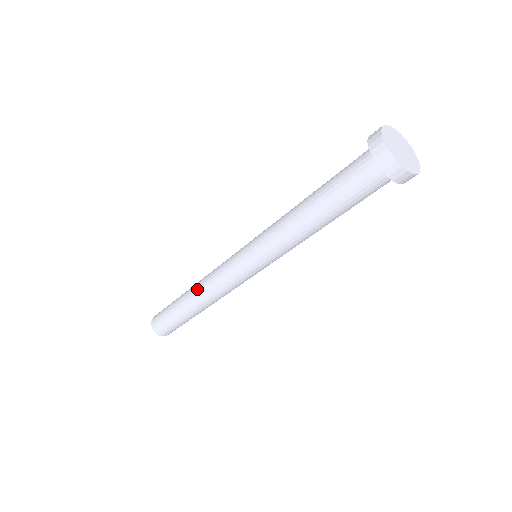
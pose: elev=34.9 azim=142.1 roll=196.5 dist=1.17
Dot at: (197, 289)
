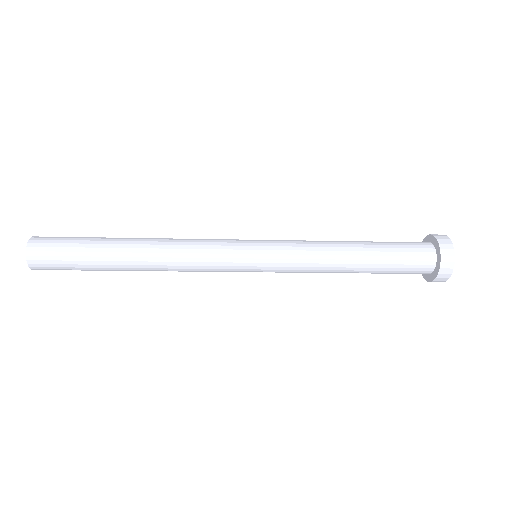
Dot at: (158, 268)
